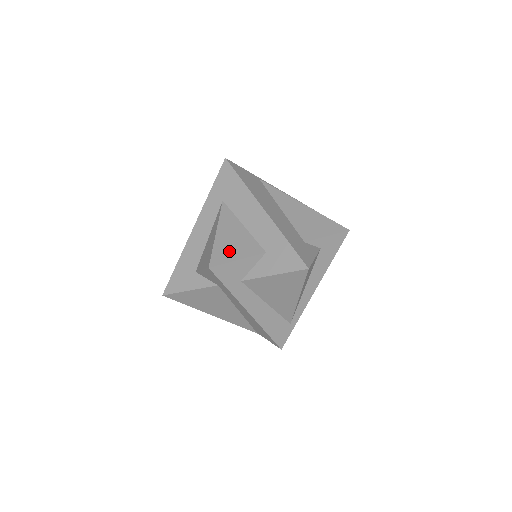
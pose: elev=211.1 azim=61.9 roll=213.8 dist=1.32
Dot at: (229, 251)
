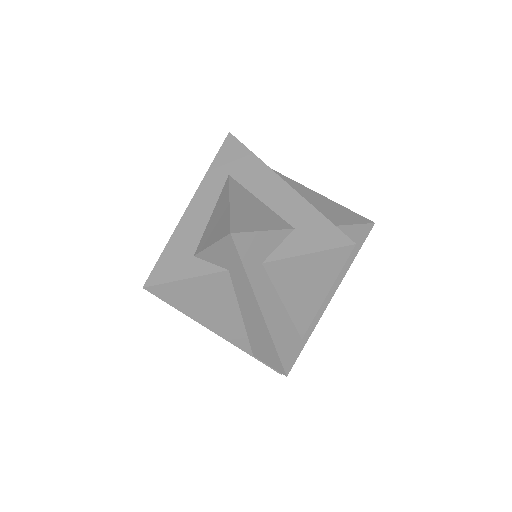
Dot at: (251, 221)
